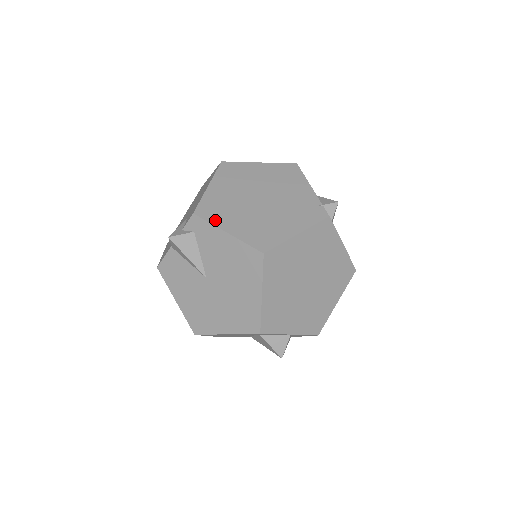
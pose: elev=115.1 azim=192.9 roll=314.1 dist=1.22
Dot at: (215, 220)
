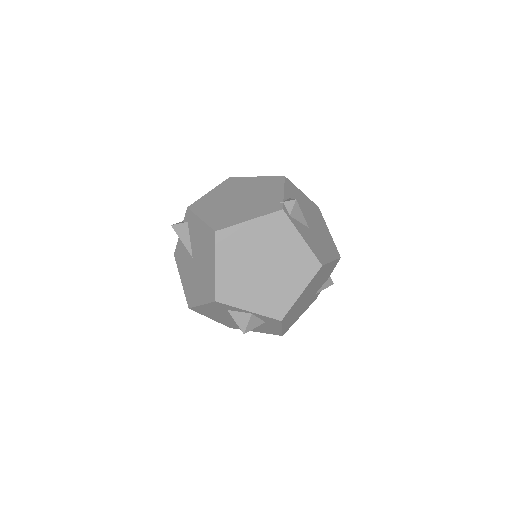
Dot at: (198, 211)
